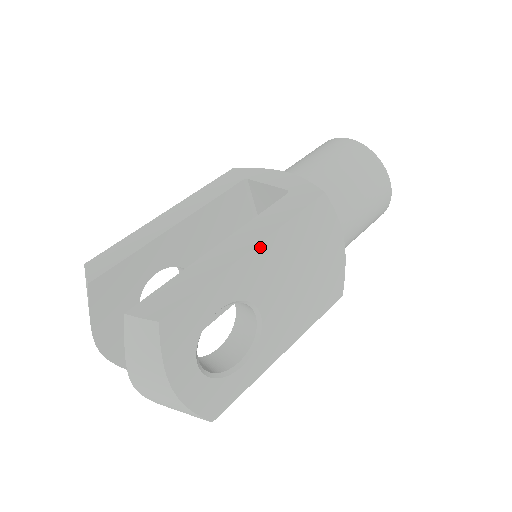
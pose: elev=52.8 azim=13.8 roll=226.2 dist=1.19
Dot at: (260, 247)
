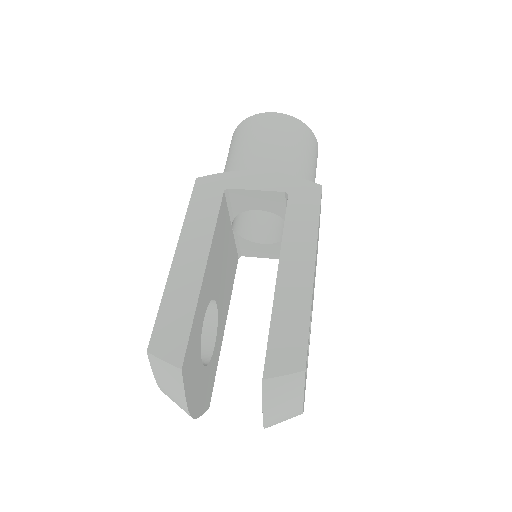
Dot at: (315, 260)
